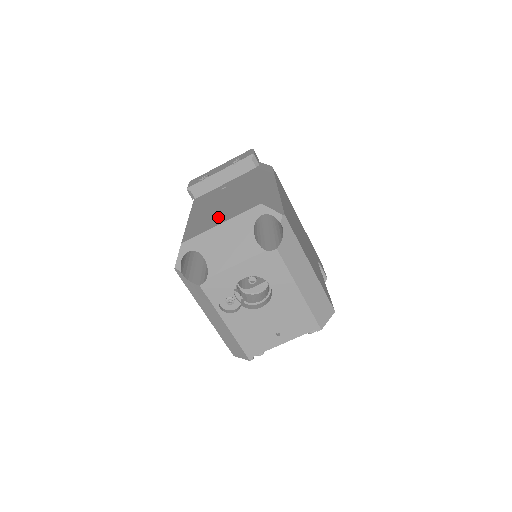
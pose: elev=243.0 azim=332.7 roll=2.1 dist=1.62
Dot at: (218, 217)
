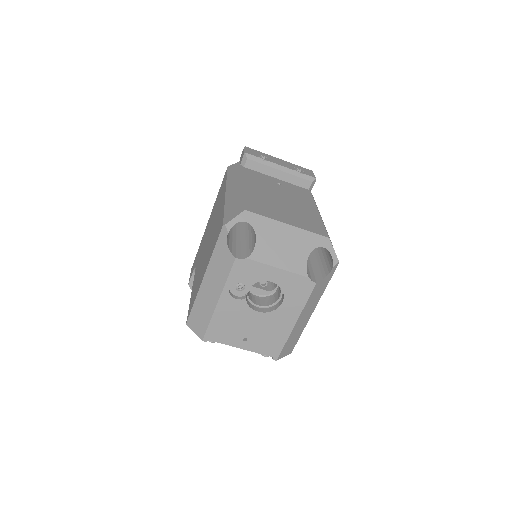
Dot at: (283, 214)
